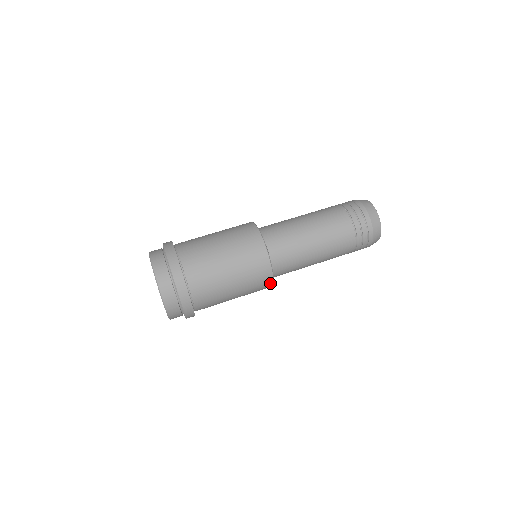
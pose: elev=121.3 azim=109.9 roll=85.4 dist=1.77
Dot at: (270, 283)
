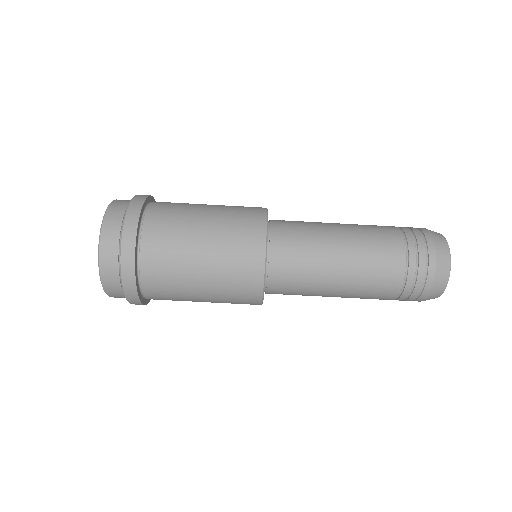
Dot at: occluded
